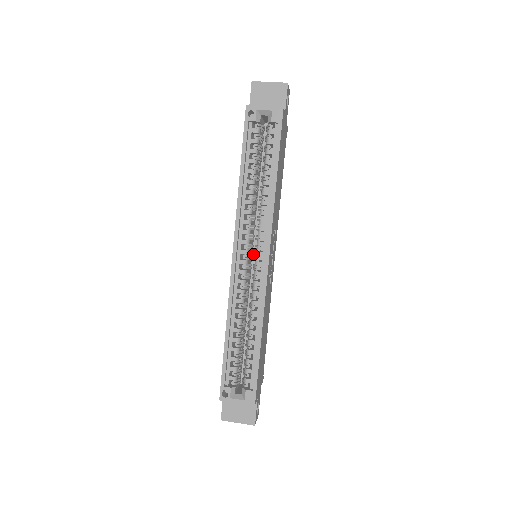
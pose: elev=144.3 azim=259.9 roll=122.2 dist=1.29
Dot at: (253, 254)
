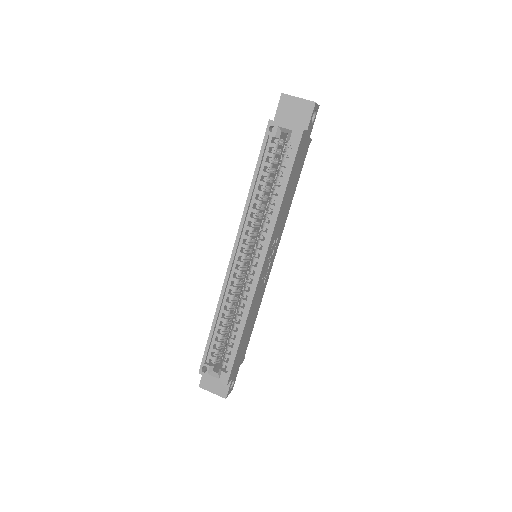
Dot at: occluded
